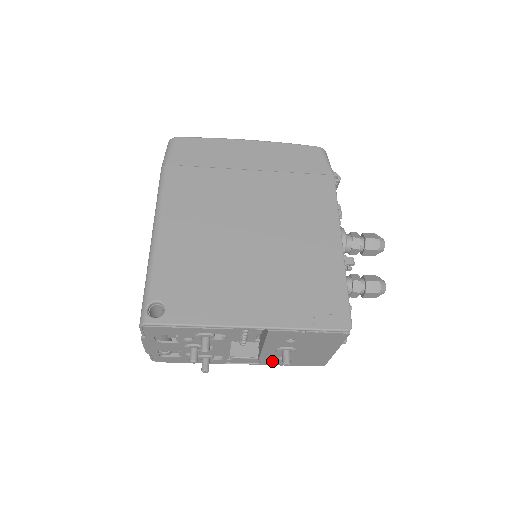
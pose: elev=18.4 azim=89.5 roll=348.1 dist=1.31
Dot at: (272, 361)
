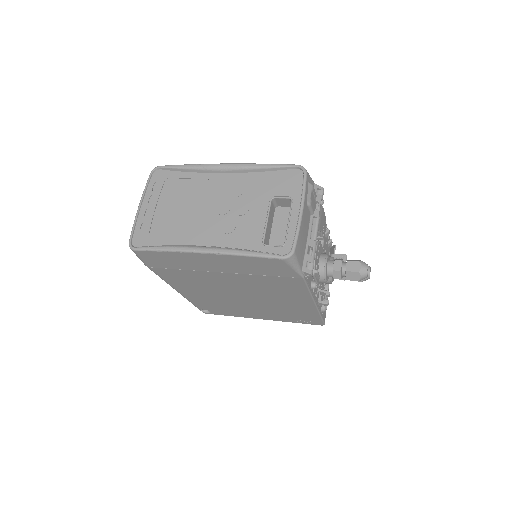
Dot at: occluded
